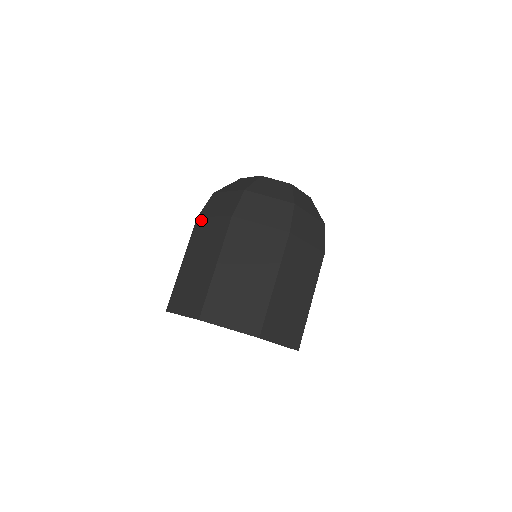
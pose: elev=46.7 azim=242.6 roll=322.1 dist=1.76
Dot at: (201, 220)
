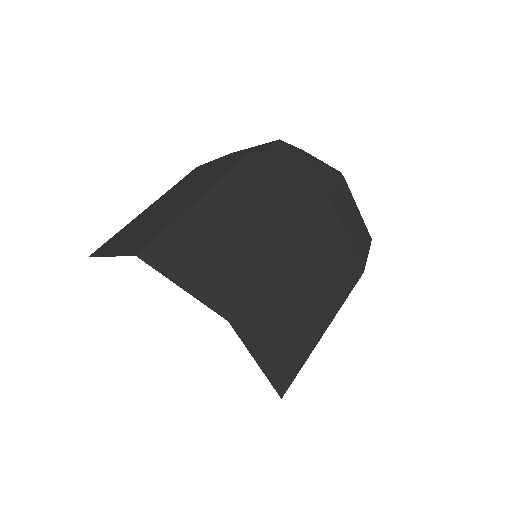
Dot at: (260, 162)
